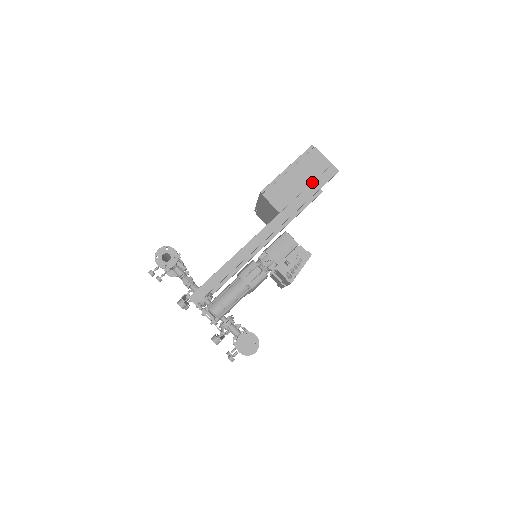
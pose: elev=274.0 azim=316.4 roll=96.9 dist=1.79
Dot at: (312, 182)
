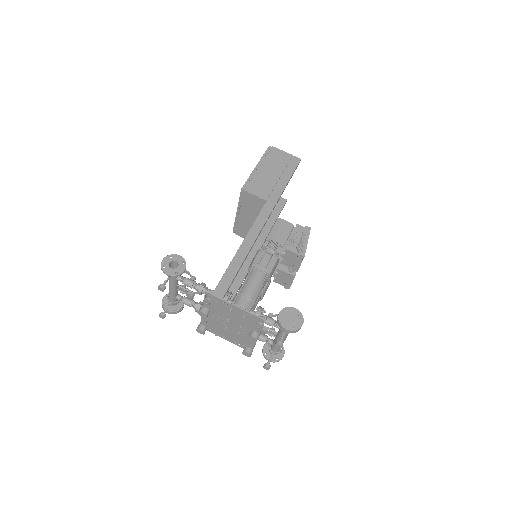
Dot at: (283, 171)
